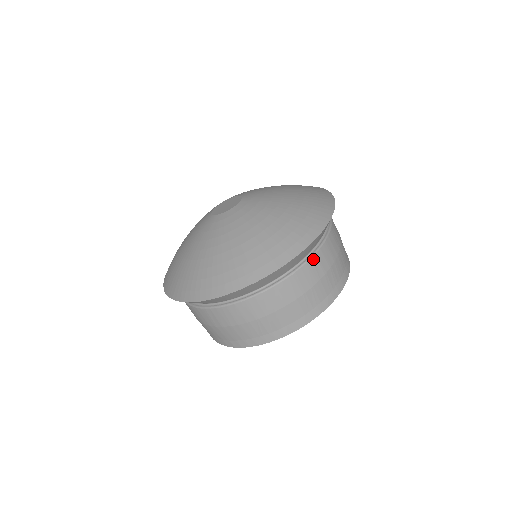
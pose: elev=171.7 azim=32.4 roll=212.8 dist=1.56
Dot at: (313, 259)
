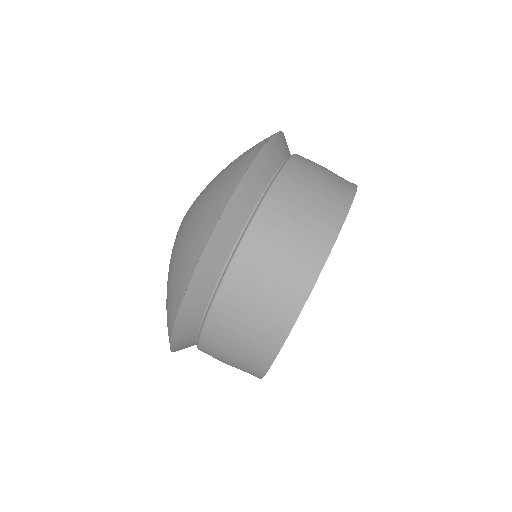
Dot at: (228, 278)
